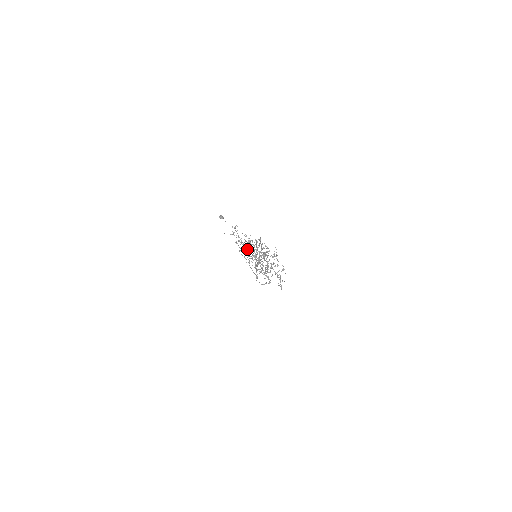
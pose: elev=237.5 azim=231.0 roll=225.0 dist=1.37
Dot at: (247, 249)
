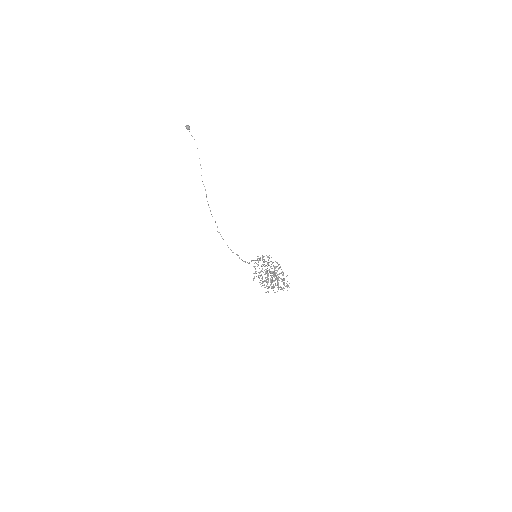
Dot at: (265, 269)
